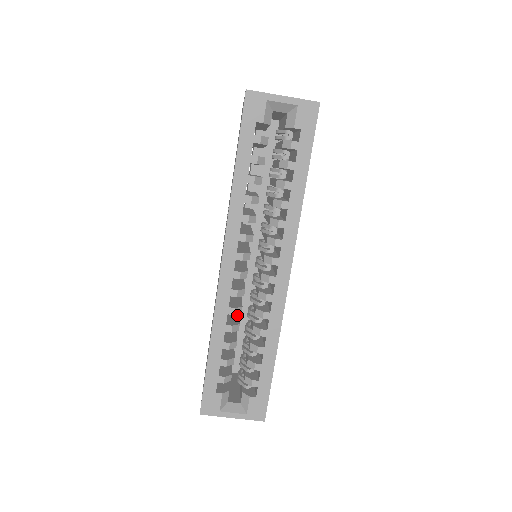
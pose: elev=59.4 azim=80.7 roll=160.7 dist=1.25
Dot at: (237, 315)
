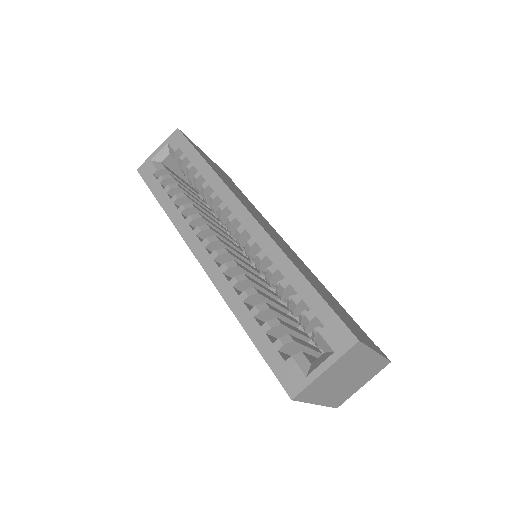
Dot at: occluded
